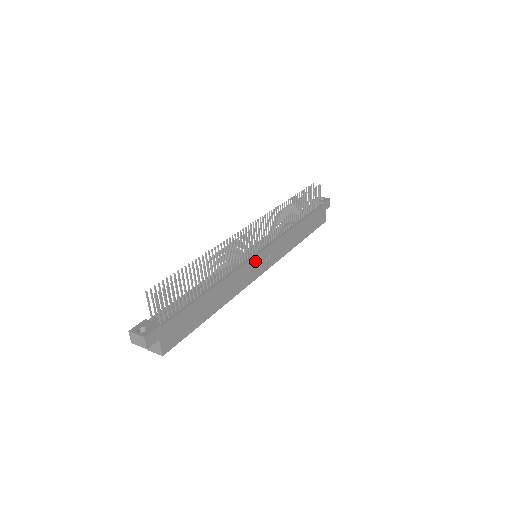
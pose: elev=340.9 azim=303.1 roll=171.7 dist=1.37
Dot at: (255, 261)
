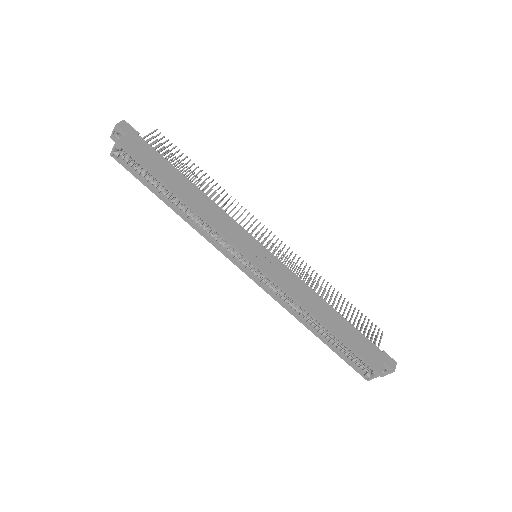
Dot at: (250, 240)
